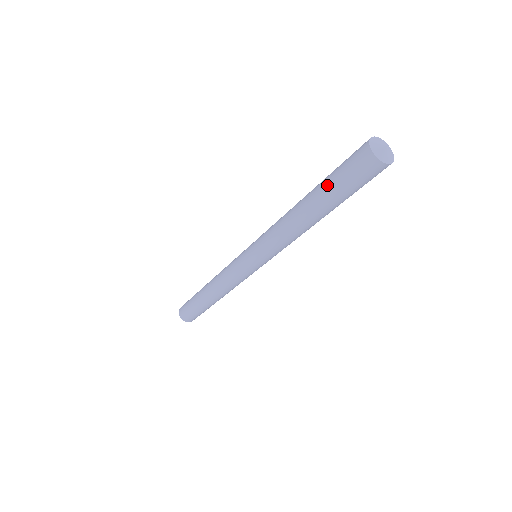
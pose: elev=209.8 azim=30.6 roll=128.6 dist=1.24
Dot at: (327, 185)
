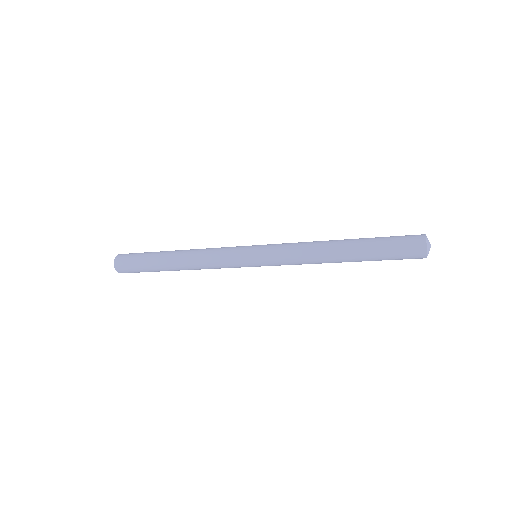
Dot at: (376, 257)
